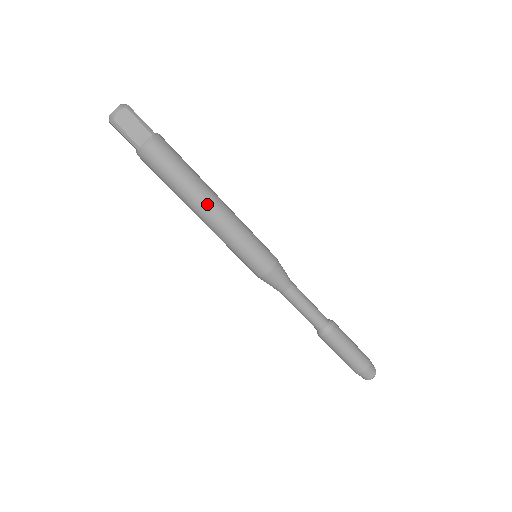
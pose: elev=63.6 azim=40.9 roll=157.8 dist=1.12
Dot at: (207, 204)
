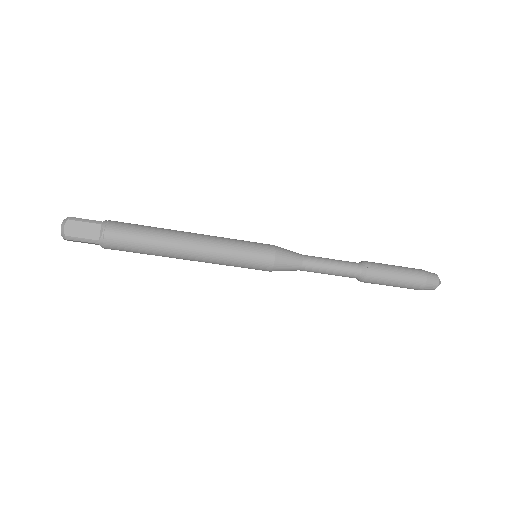
Dot at: occluded
